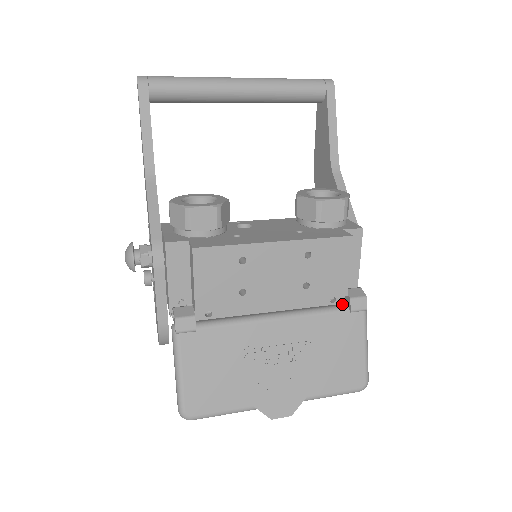
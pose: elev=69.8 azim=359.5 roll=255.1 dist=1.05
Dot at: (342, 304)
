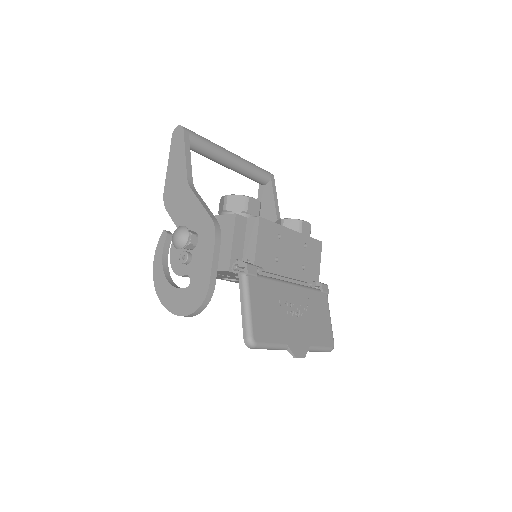
Dot at: (315, 288)
